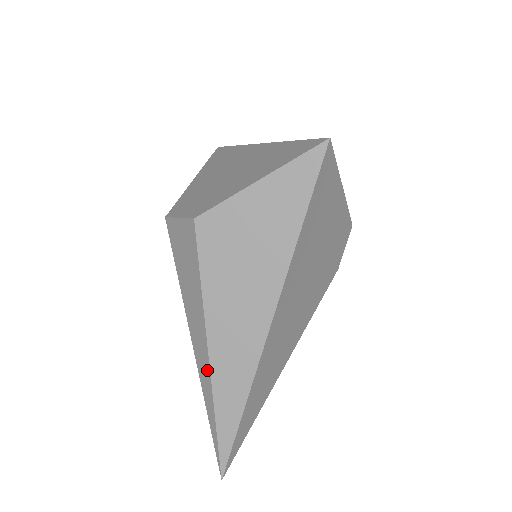
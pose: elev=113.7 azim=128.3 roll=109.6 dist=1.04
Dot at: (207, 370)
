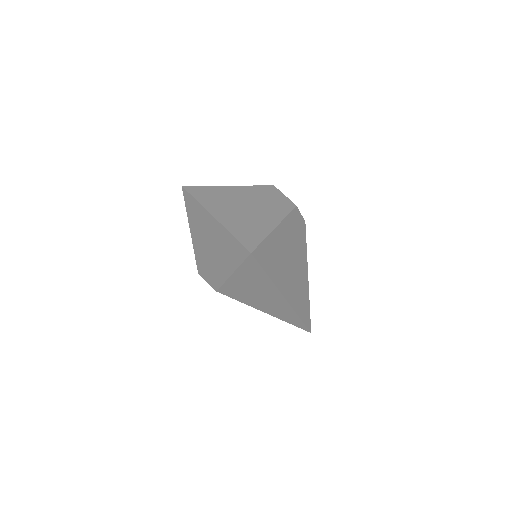
Dot at: (273, 316)
